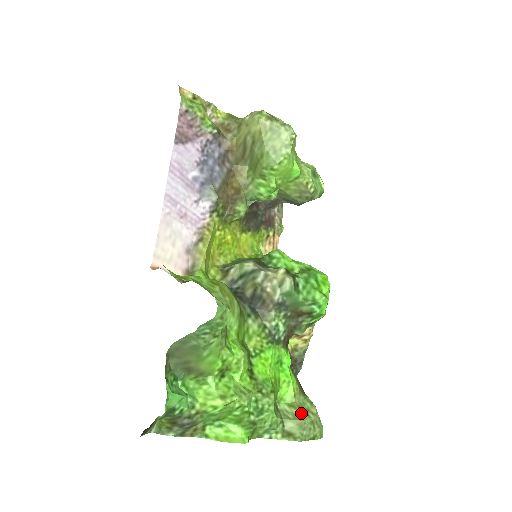
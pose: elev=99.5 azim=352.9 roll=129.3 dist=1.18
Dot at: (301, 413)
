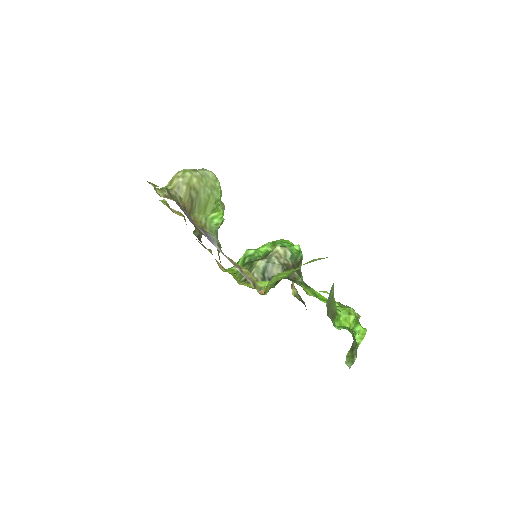
Dot at: occluded
